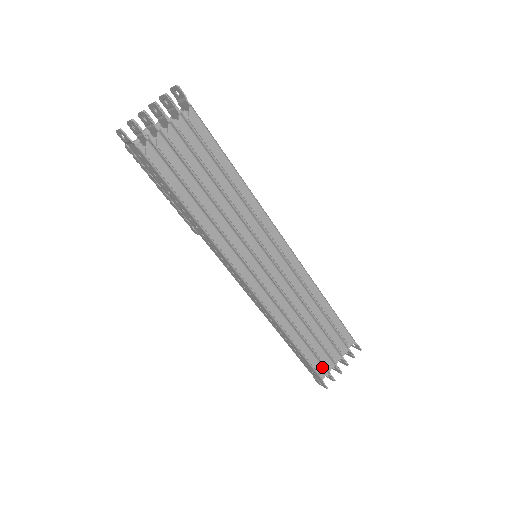
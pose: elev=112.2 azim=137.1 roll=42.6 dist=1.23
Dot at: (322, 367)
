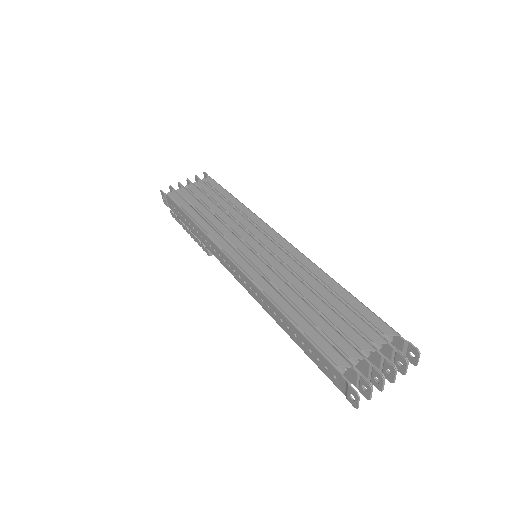
Dot at: (338, 354)
